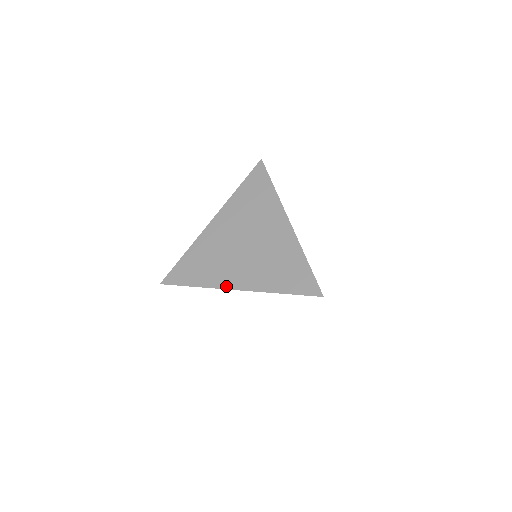
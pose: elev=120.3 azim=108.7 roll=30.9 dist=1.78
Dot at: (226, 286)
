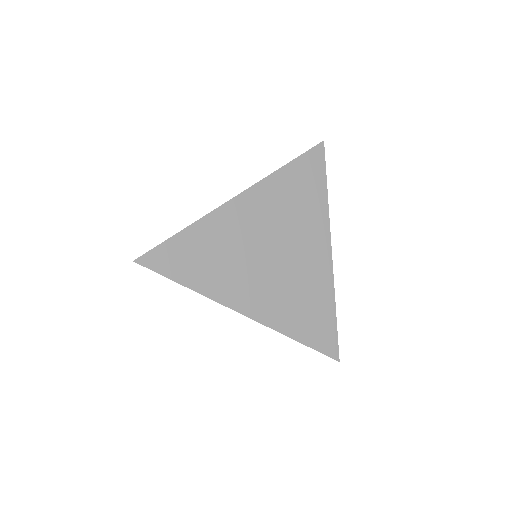
Dot at: (223, 205)
